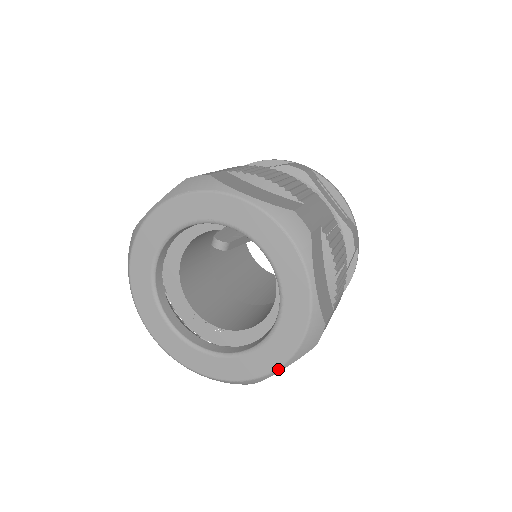
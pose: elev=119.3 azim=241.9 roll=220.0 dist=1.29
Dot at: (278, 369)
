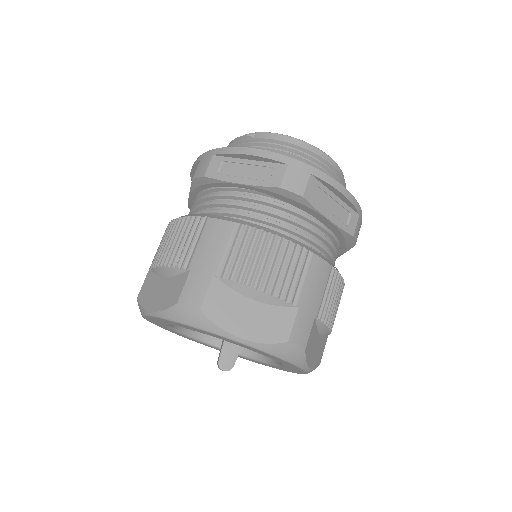
Dot at: occluded
